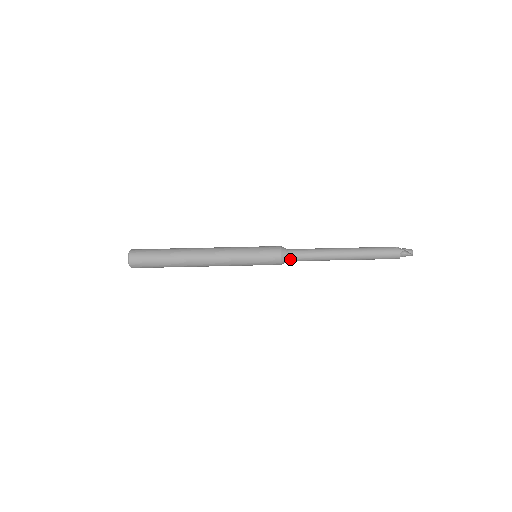
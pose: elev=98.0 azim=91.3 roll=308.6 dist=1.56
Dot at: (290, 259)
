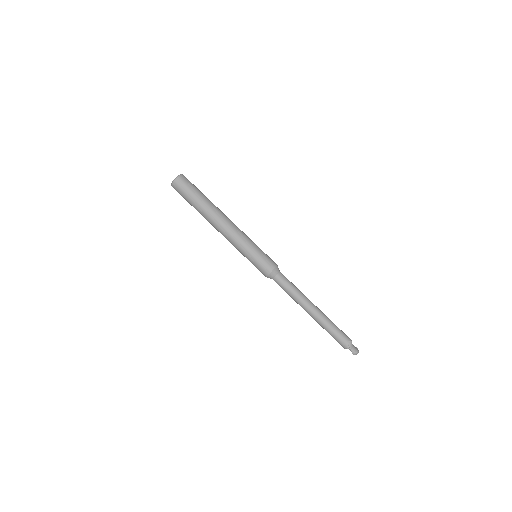
Dot at: (274, 280)
